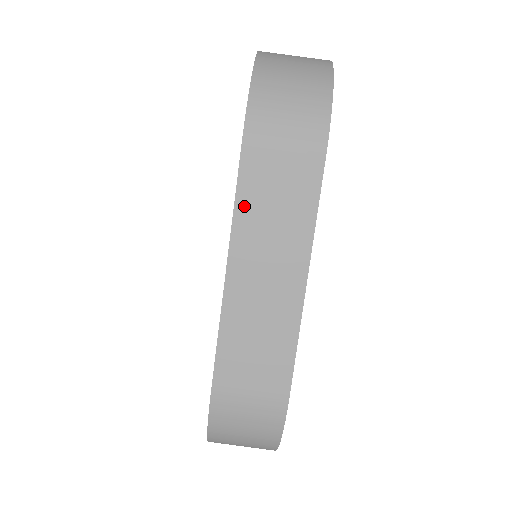
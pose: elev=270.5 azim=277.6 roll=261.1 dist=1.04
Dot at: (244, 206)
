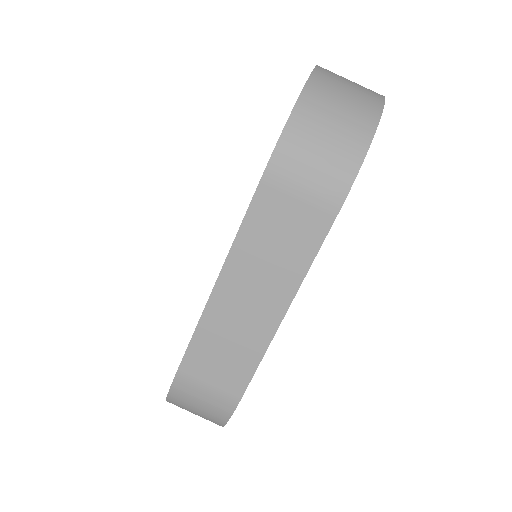
Dot at: (247, 235)
